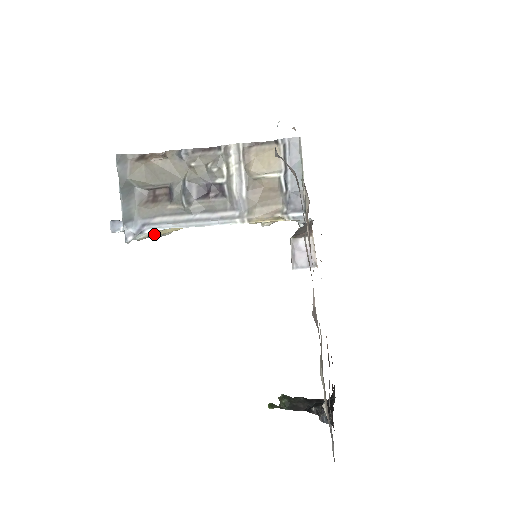
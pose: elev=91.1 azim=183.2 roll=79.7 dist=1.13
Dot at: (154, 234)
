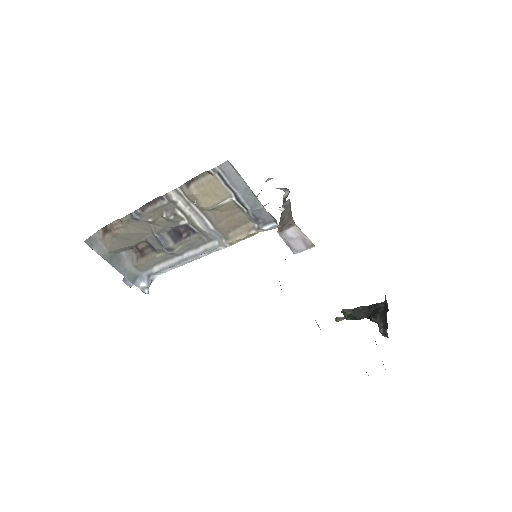
Dot at: occluded
